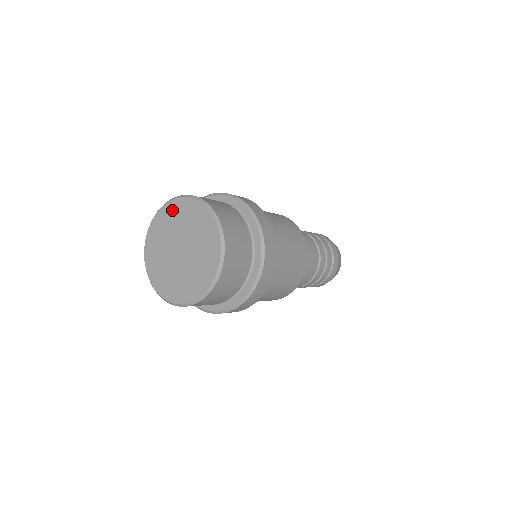
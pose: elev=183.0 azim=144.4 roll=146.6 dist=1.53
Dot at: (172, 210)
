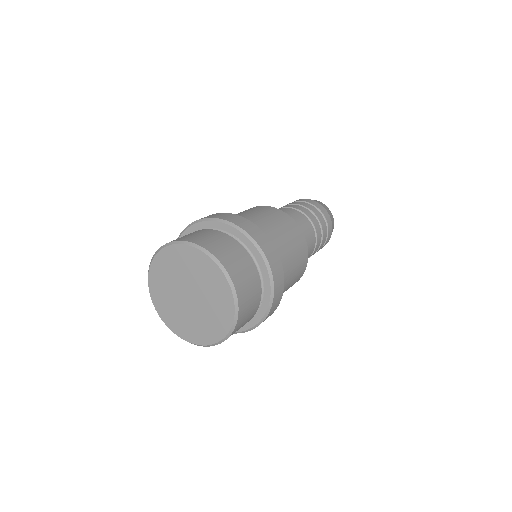
Dot at: (201, 262)
